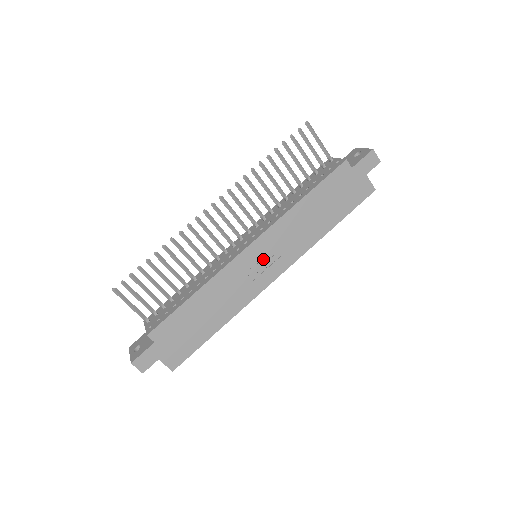
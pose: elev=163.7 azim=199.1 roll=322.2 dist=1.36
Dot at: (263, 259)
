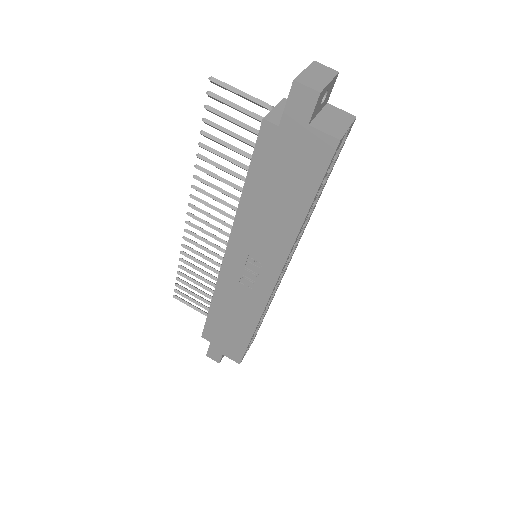
Dot at: (248, 267)
